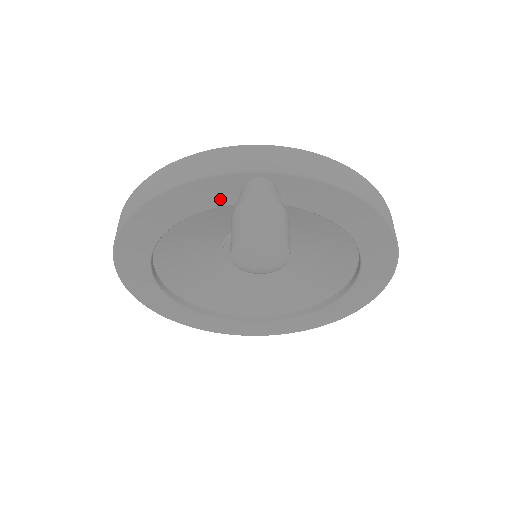
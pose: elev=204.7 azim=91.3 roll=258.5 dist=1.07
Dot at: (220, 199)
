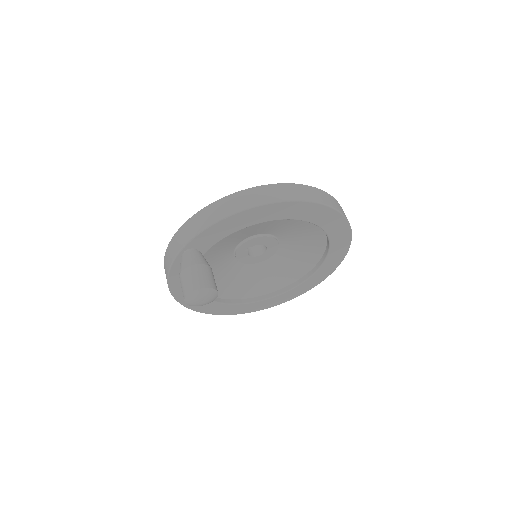
Dot at: occluded
